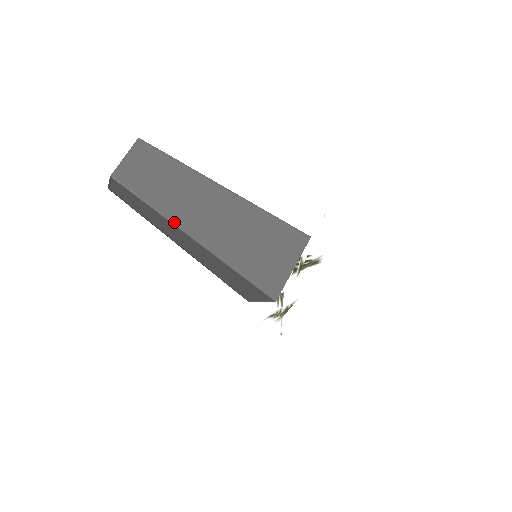
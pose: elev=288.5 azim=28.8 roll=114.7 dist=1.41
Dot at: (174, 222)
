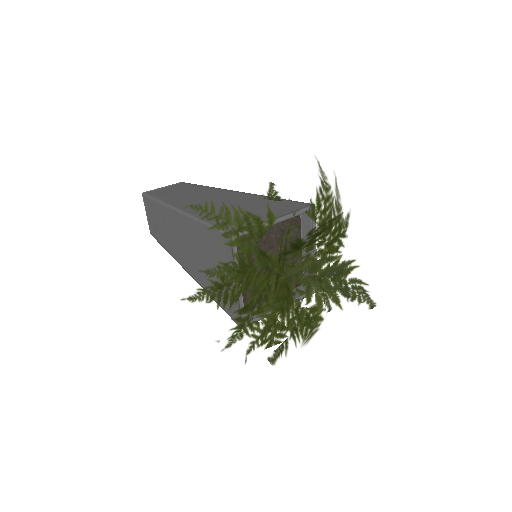
Dot at: (167, 204)
